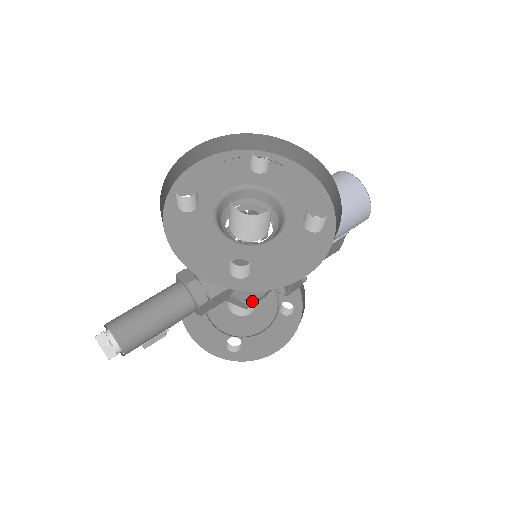
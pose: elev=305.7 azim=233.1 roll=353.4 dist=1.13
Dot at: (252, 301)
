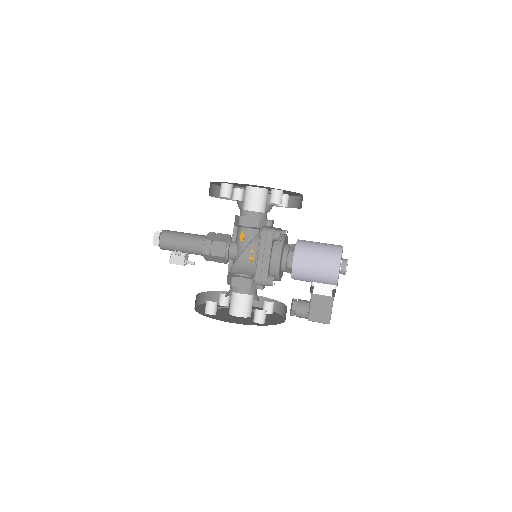
Dot at: (236, 279)
